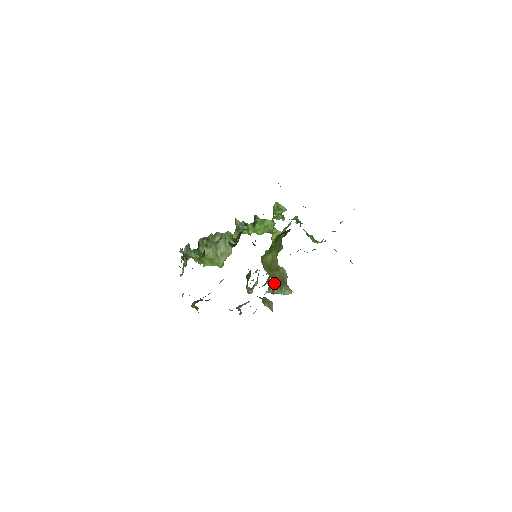
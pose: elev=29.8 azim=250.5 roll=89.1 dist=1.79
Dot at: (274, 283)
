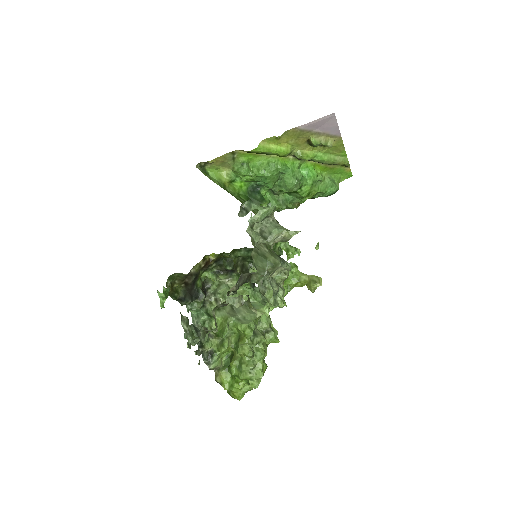
Dot at: occluded
